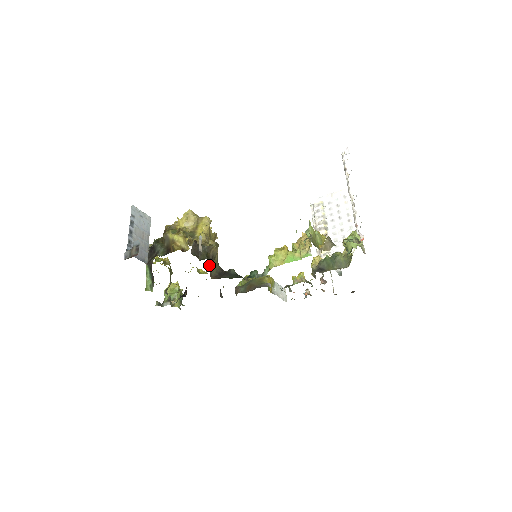
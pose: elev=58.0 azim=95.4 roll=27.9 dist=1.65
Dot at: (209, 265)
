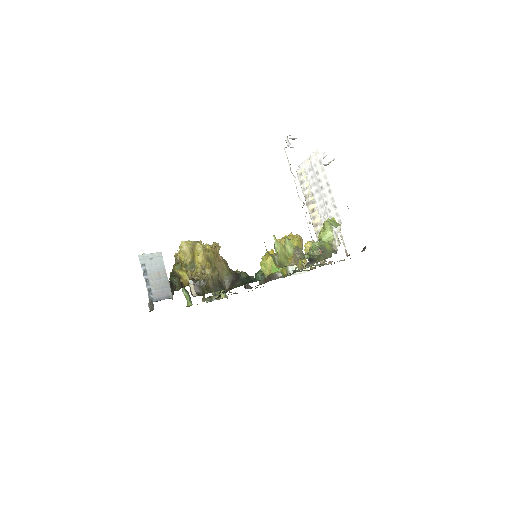
Dot at: (220, 280)
